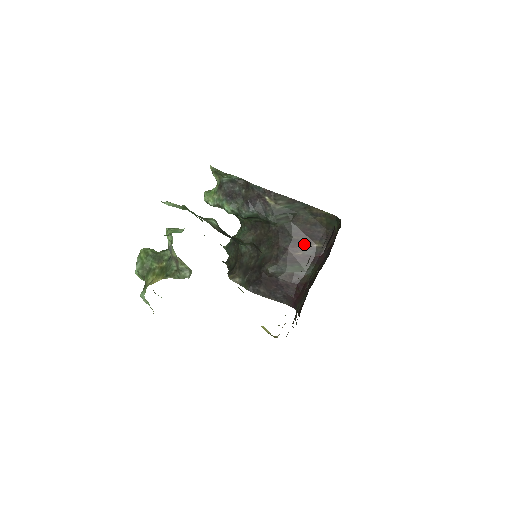
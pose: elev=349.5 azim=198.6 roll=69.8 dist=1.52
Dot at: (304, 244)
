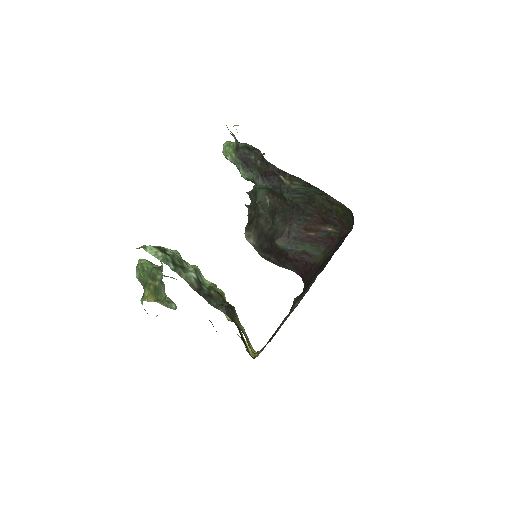
Dot at: (318, 226)
